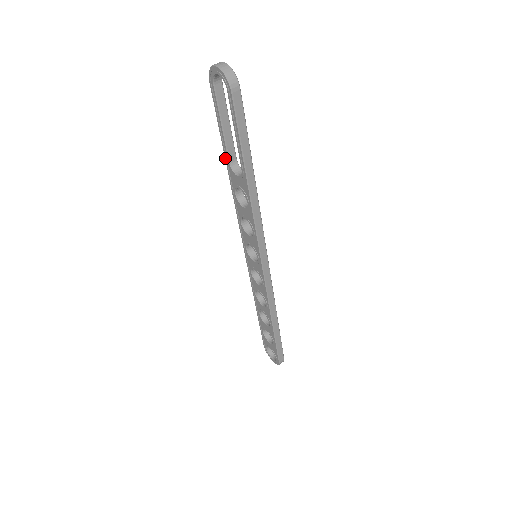
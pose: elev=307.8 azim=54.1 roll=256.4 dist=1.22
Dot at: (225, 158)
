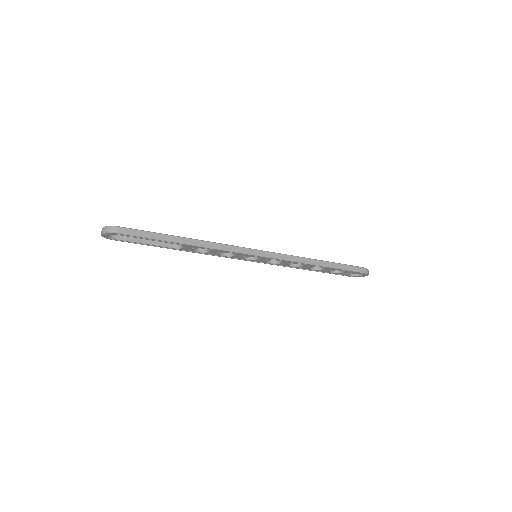
Dot at: occluded
